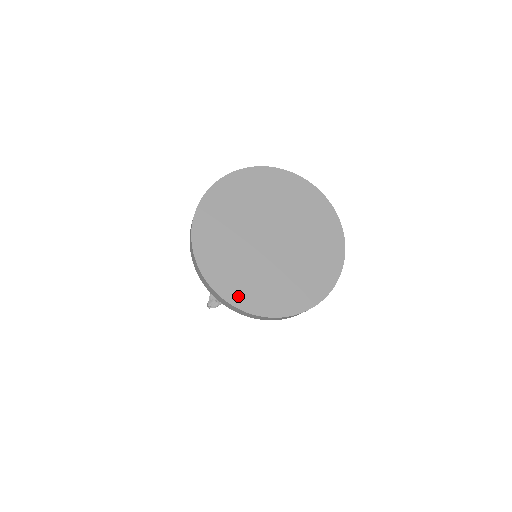
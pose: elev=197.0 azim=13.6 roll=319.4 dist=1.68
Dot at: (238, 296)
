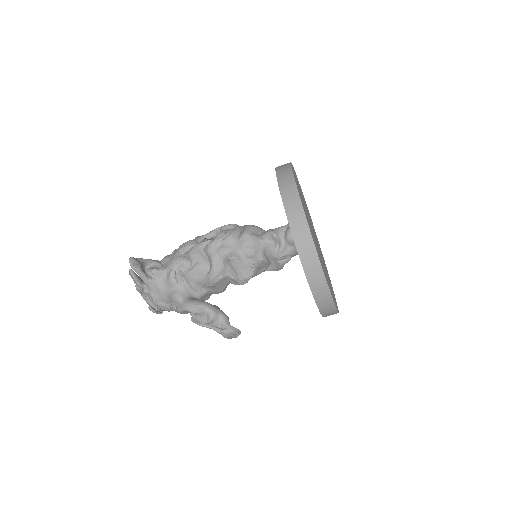
Dot at: (303, 206)
